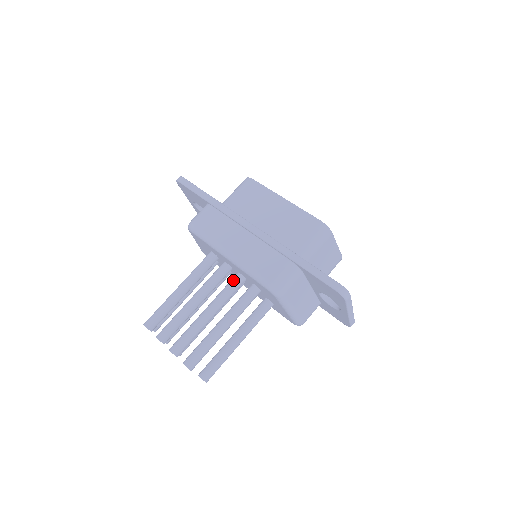
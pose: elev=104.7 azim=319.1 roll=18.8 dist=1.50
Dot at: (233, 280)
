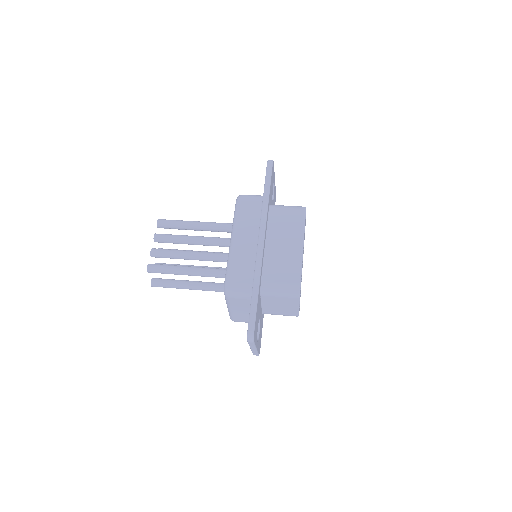
Dot at: (223, 254)
